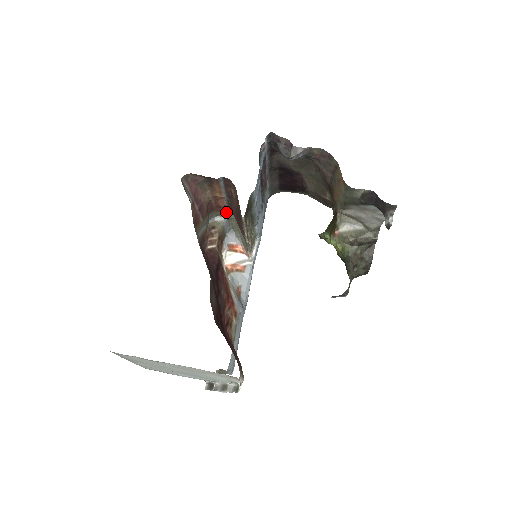
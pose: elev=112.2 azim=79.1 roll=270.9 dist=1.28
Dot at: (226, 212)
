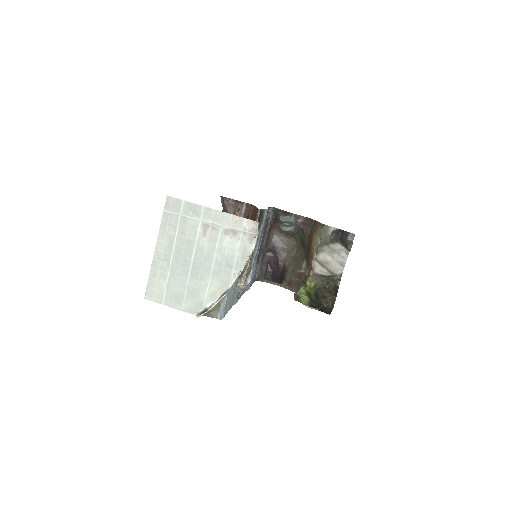
Dot at: occluded
